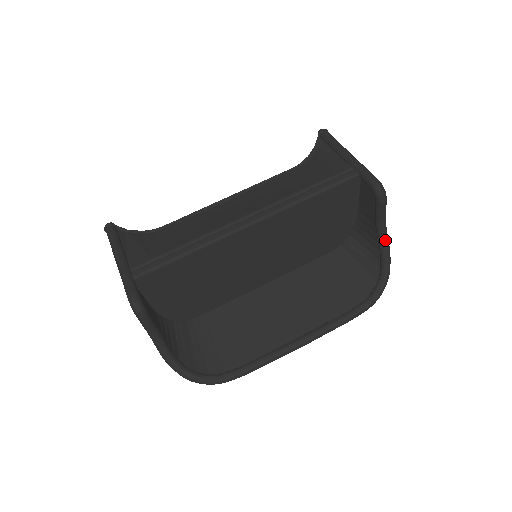
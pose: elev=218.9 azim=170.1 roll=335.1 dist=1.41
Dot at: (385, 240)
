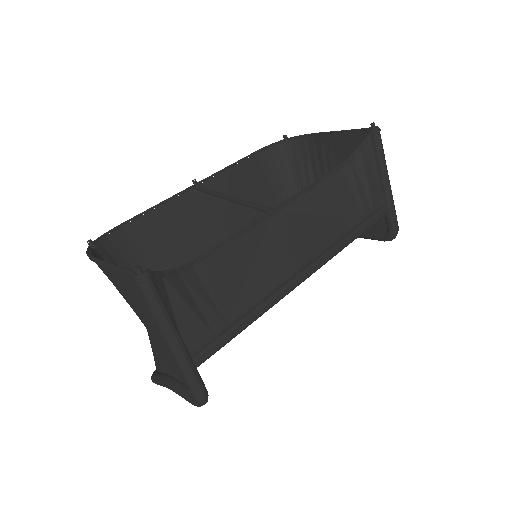
Dot at: occluded
